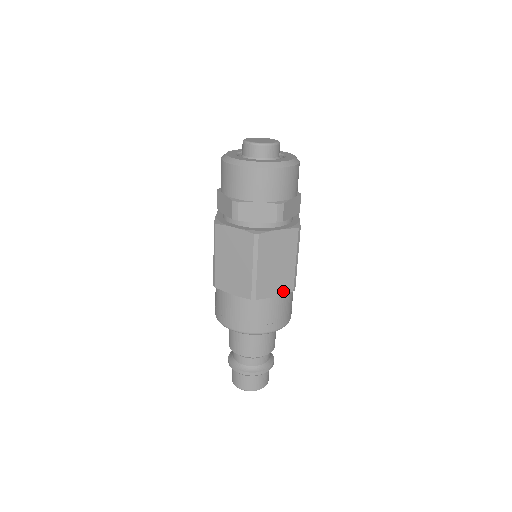
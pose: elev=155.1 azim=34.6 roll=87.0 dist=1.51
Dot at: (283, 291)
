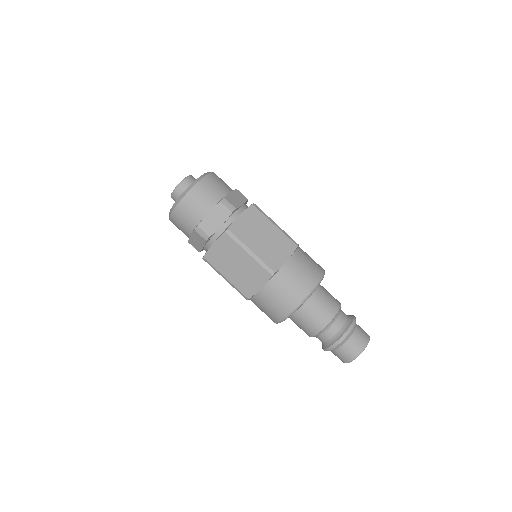
Dot at: (263, 281)
